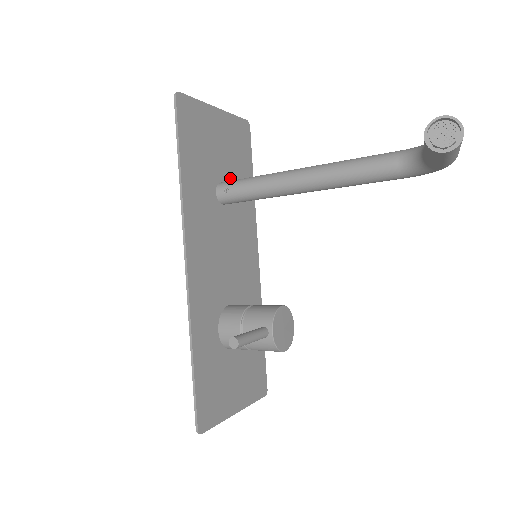
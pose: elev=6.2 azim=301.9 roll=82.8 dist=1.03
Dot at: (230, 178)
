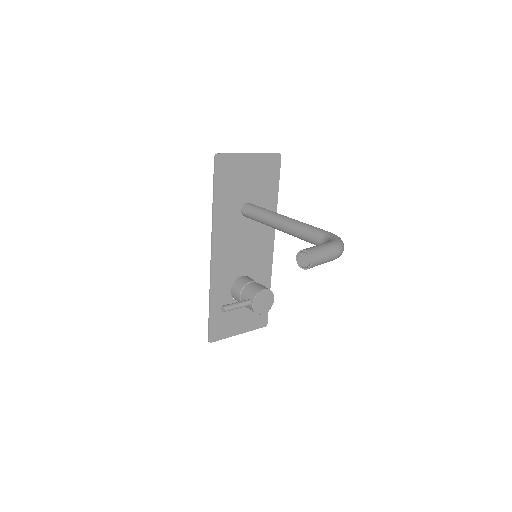
Dot at: (255, 198)
